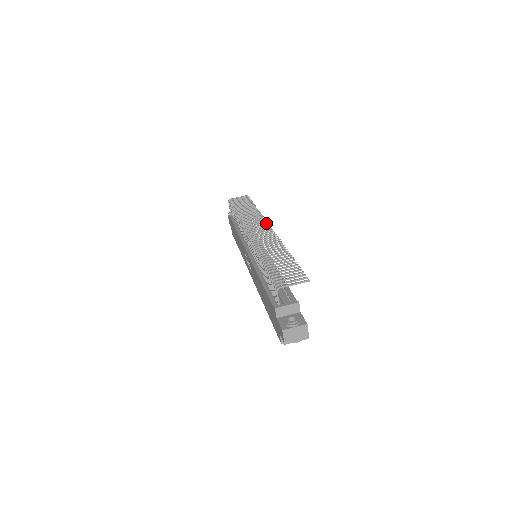
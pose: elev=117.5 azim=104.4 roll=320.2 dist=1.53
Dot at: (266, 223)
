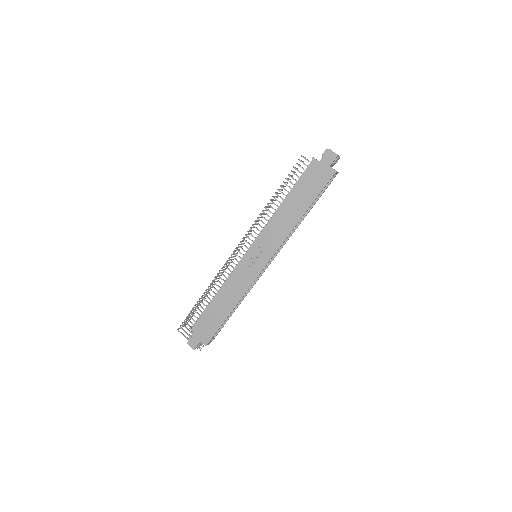
Dot at: (236, 253)
